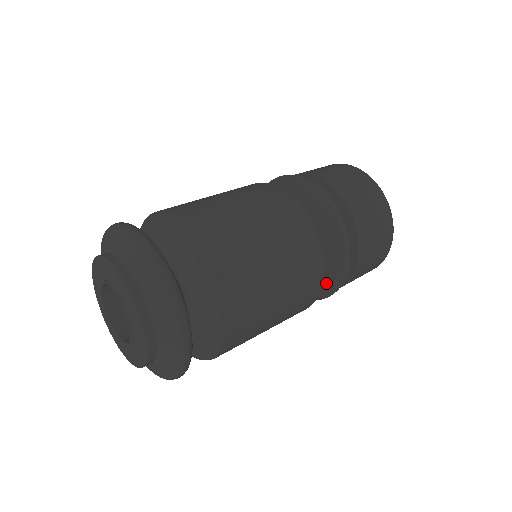
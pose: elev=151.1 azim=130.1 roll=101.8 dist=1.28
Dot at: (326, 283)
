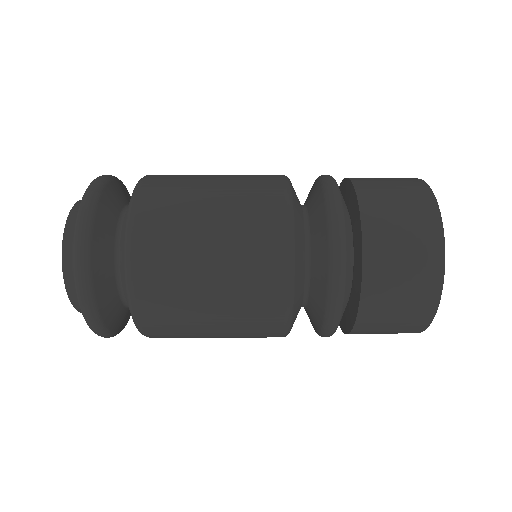
Dot at: (321, 283)
